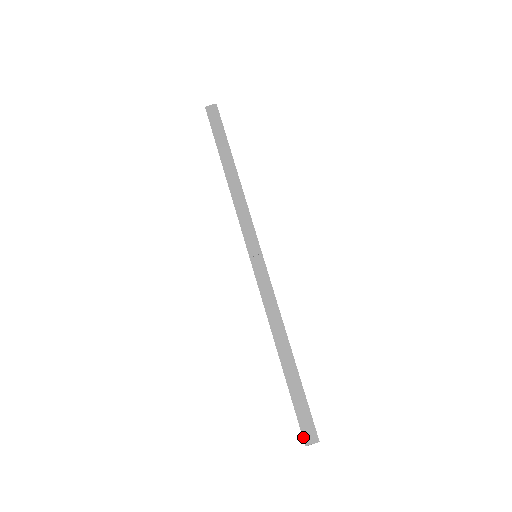
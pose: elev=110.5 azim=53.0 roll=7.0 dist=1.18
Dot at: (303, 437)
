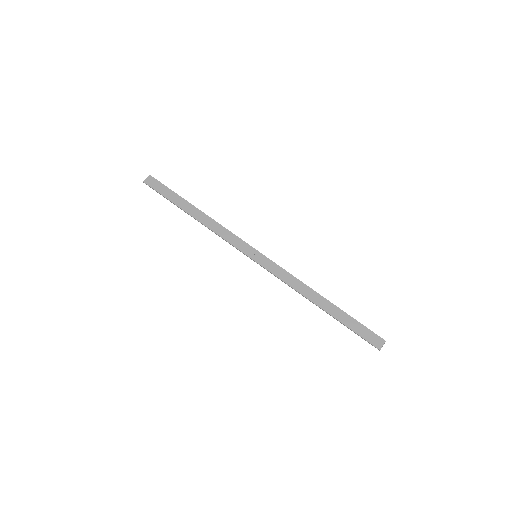
Dot at: (374, 346)
